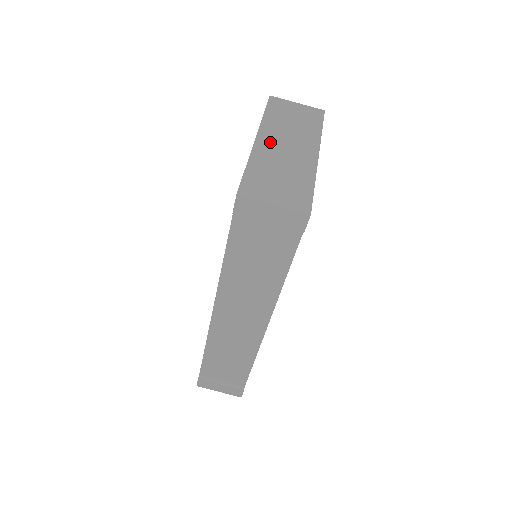
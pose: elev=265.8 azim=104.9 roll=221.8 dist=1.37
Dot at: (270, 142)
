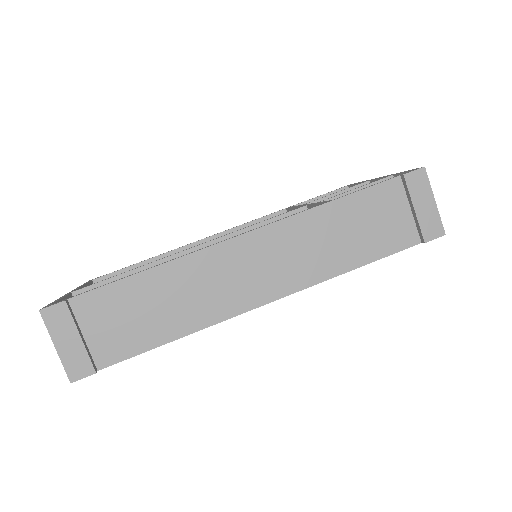
Dot at: occluded
